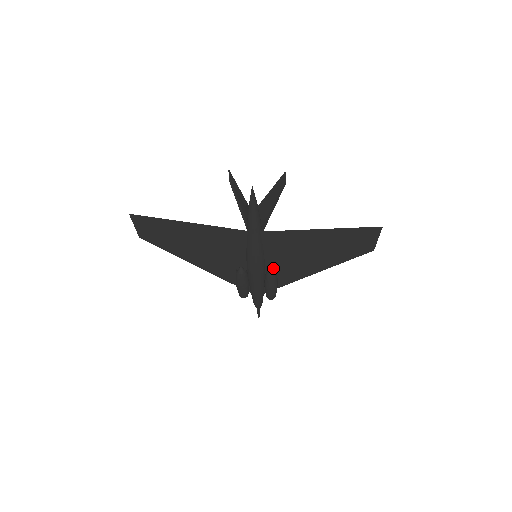
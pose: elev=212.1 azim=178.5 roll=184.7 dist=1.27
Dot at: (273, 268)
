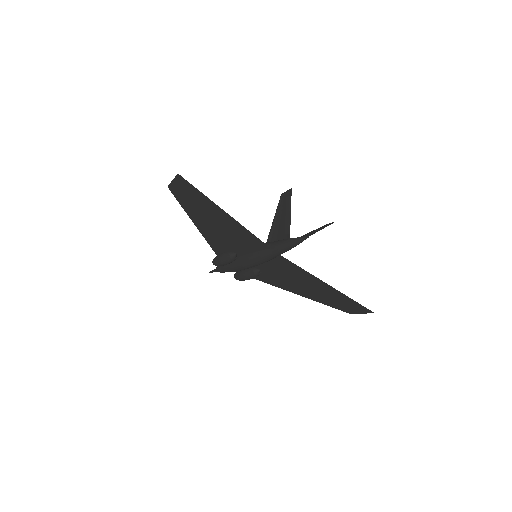
Dot at: (261, 270)
